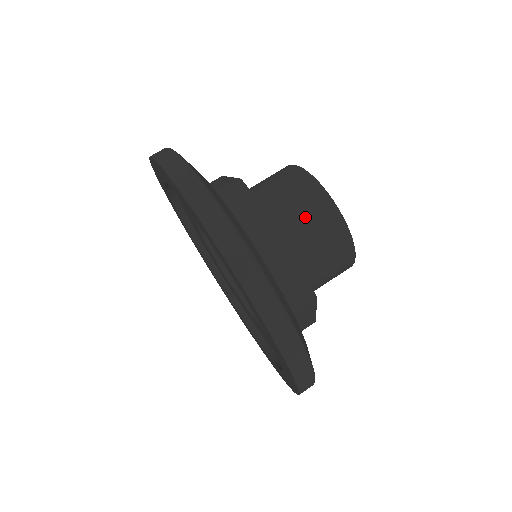
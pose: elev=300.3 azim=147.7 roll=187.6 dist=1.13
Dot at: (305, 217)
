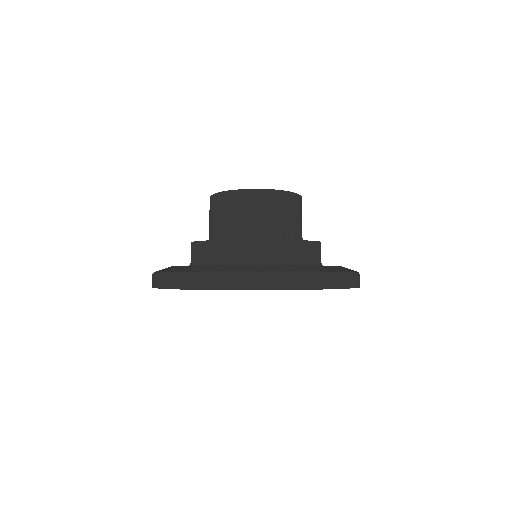
Dot at: (273, 215)
